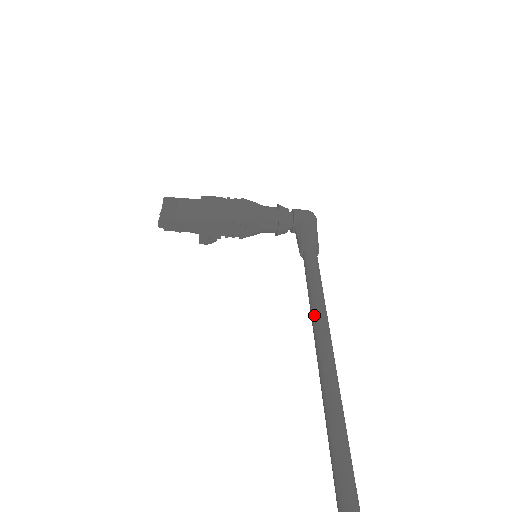
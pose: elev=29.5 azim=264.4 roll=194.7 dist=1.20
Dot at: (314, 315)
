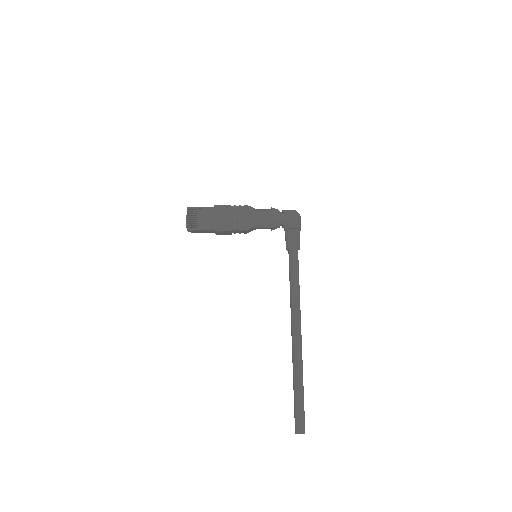
Dot at: (292, 306)
